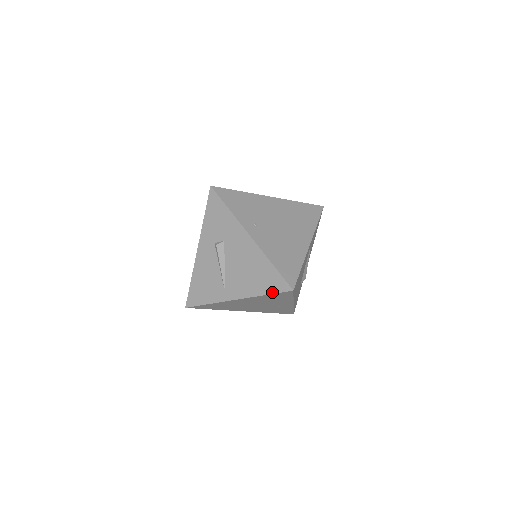
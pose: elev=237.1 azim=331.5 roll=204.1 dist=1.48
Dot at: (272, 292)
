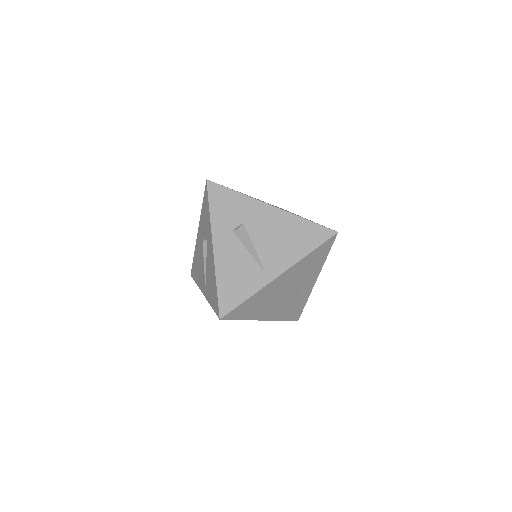
Dot at: (318, 245)
